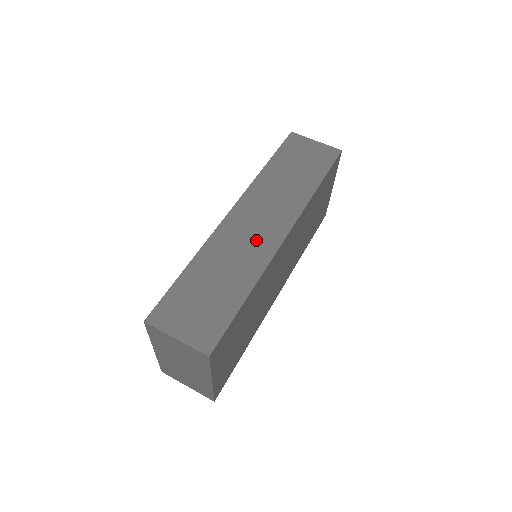
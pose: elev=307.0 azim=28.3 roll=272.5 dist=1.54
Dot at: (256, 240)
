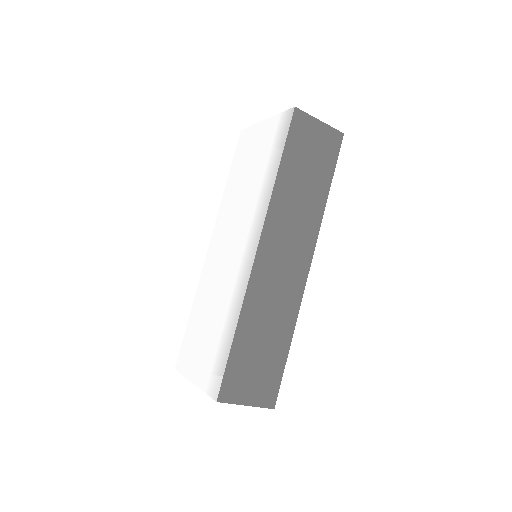
Dot at: (287, 281)
